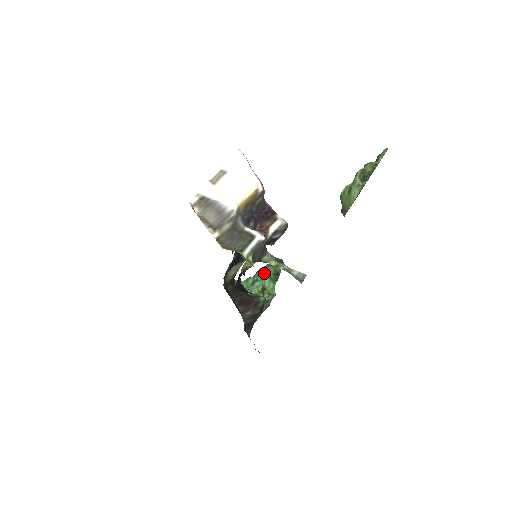
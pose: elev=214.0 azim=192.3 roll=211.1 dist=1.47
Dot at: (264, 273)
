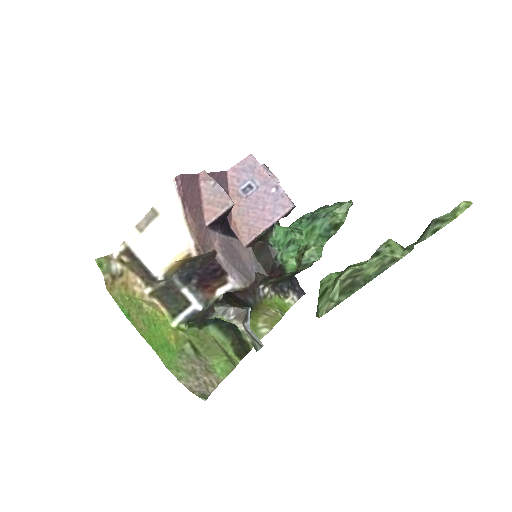
Dot at: (314, 226)
